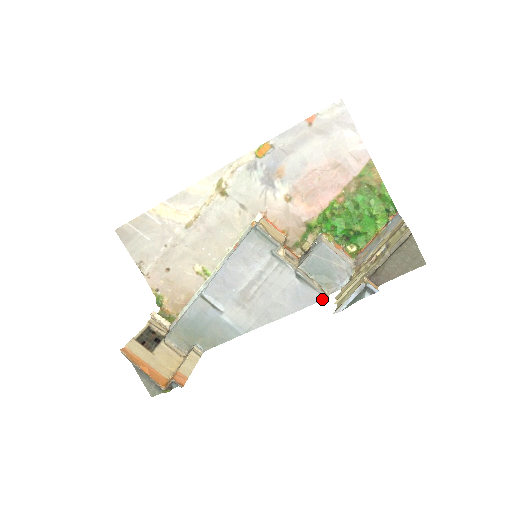
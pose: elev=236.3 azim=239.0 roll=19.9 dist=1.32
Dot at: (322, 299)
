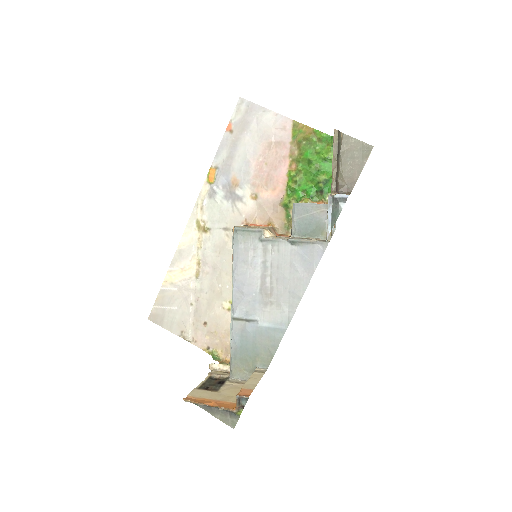
Dot at: (325, 247)
